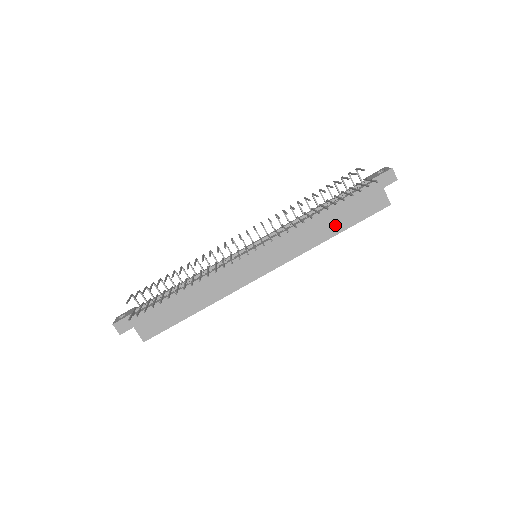
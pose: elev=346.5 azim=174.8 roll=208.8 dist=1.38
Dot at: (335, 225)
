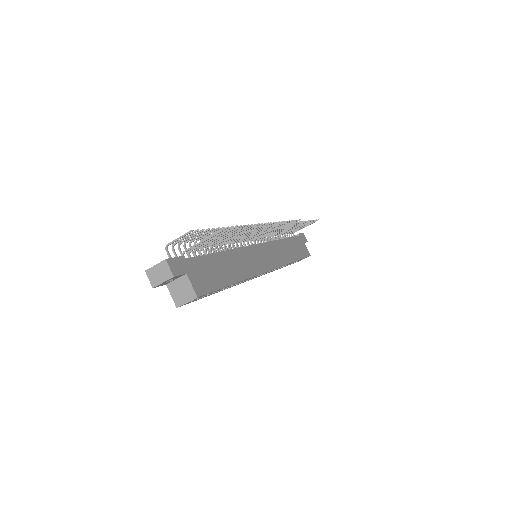
Dot at: (293, 253)
